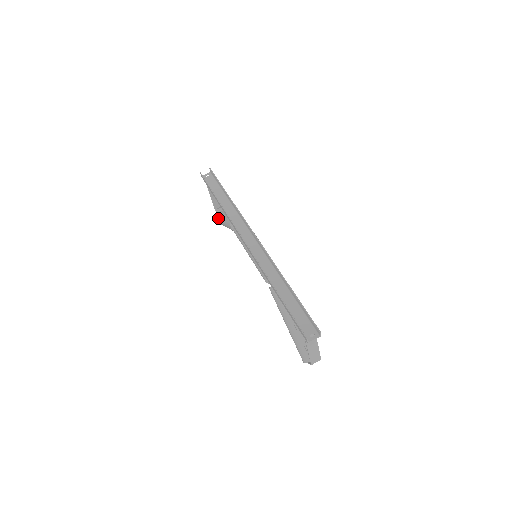
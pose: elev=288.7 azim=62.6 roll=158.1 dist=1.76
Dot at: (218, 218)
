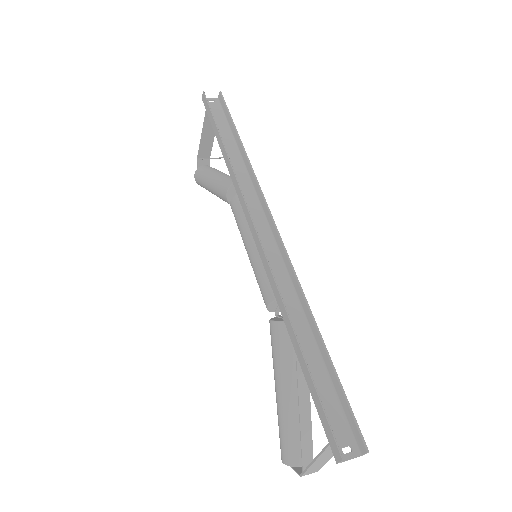
Dot at: (199, 173)
